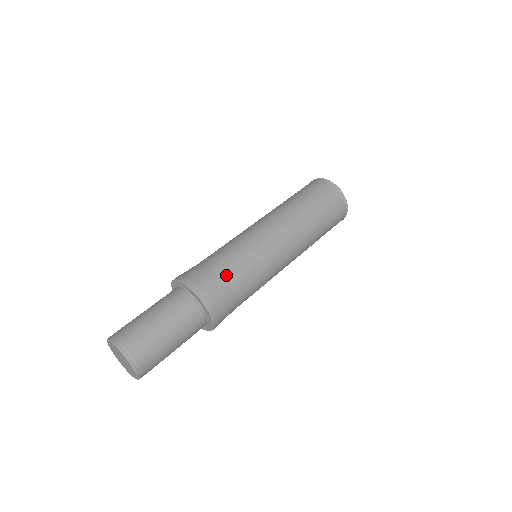
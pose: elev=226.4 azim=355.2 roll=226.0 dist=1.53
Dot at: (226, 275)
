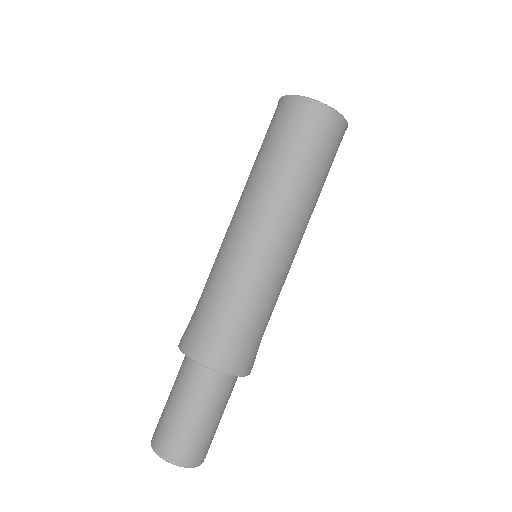
Dot at: (224, 322)
